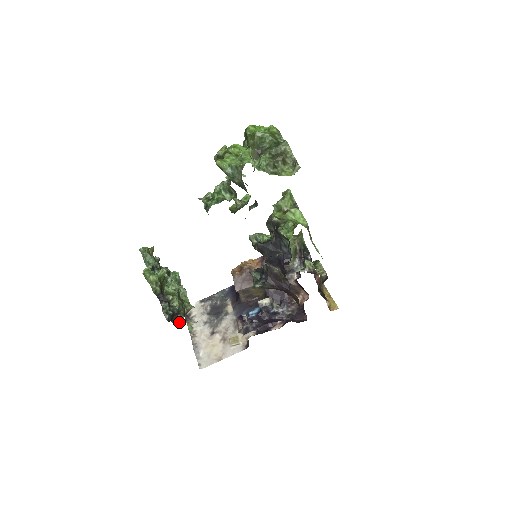
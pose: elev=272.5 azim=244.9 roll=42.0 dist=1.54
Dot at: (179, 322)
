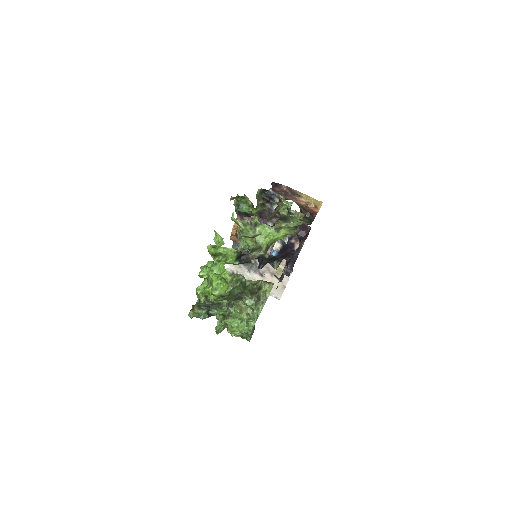
Dot at: occluded
